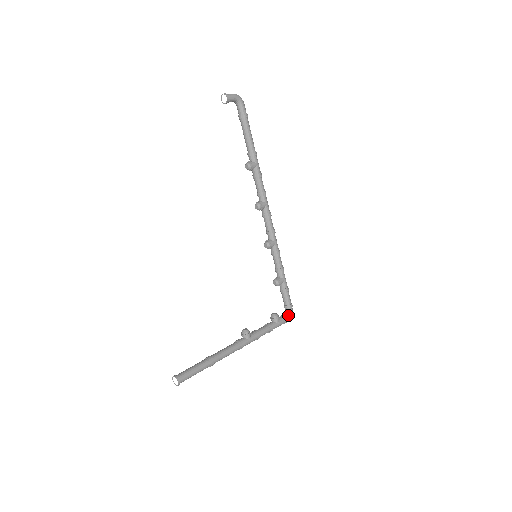
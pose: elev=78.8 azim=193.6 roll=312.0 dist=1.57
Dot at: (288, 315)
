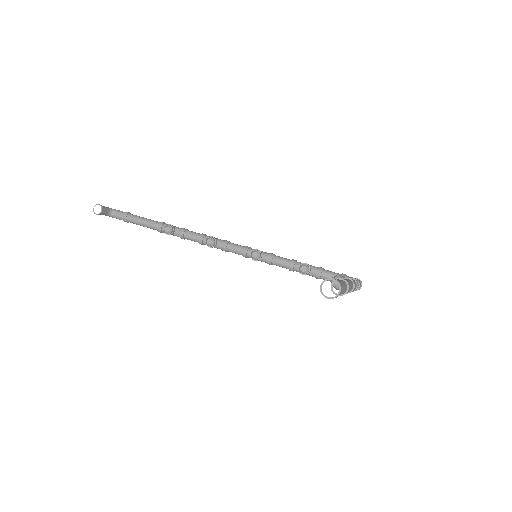
Dot at: occluded
